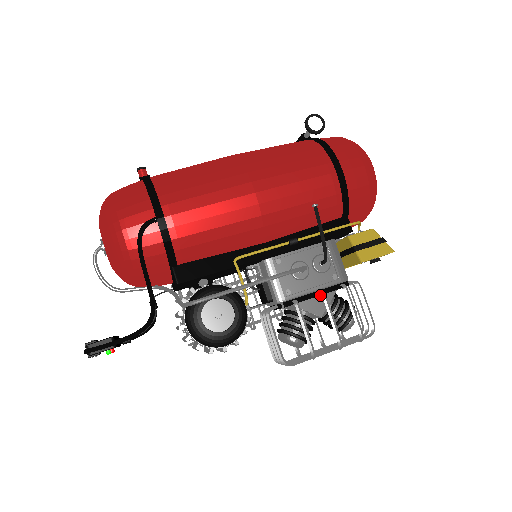
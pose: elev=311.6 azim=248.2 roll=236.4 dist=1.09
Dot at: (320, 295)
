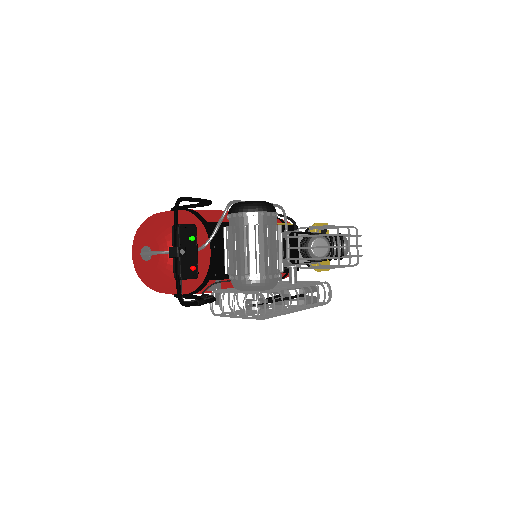
Dot at: occluded
